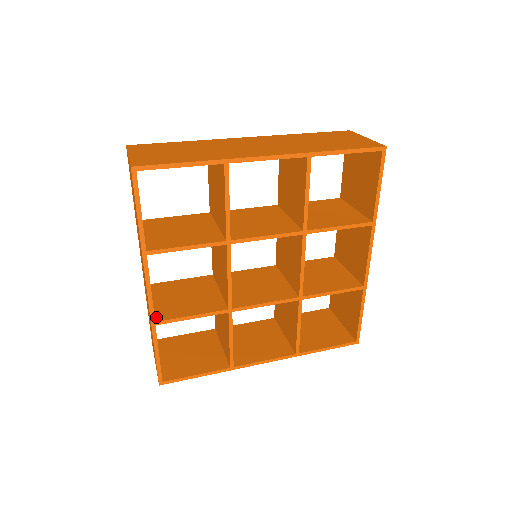
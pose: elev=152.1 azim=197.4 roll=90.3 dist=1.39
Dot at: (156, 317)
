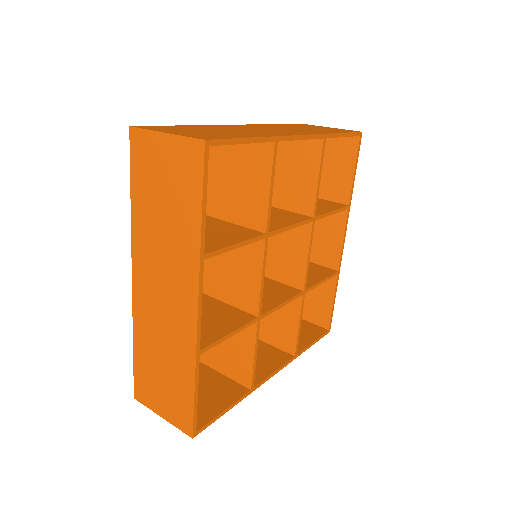
Dot at: occluded
